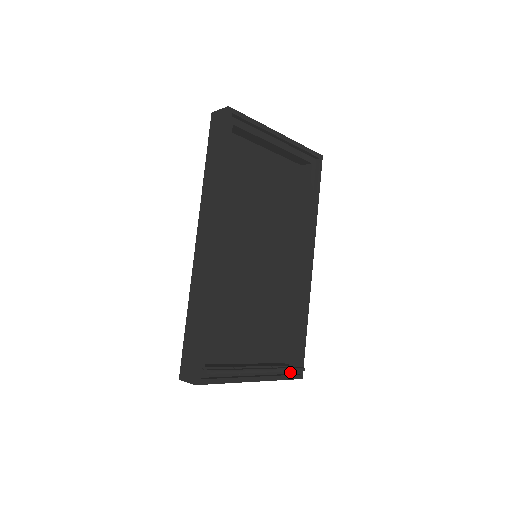
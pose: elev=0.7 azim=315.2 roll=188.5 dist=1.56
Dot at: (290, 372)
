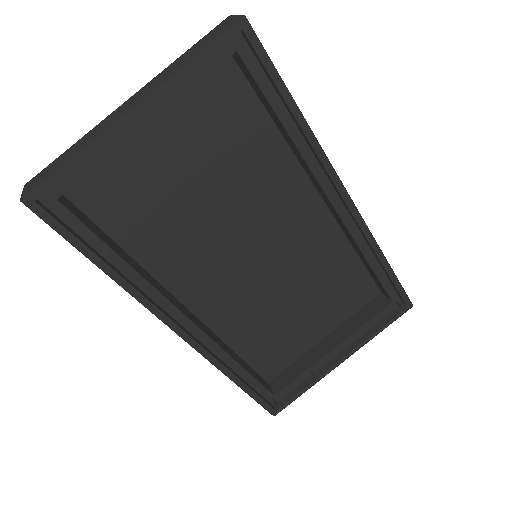
Dot at: (391, 310)
